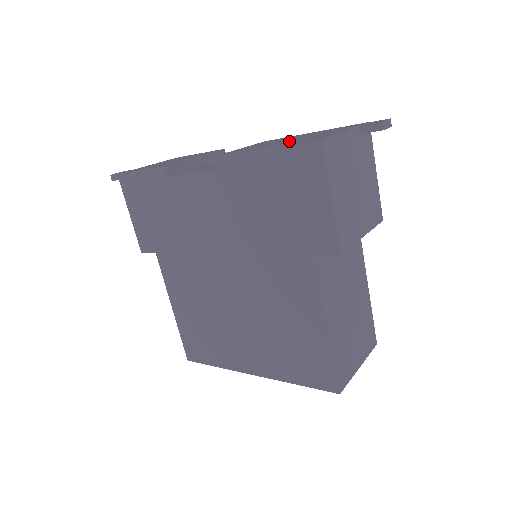
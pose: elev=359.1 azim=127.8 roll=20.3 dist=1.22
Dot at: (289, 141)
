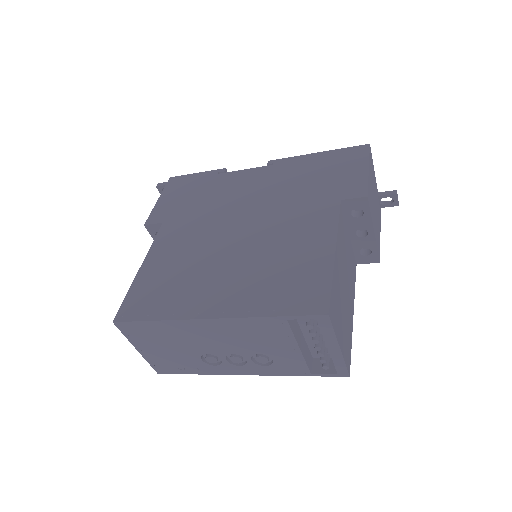
Dot at: occluded
